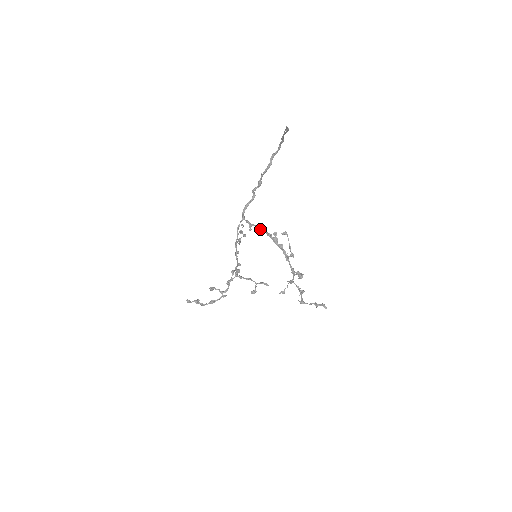
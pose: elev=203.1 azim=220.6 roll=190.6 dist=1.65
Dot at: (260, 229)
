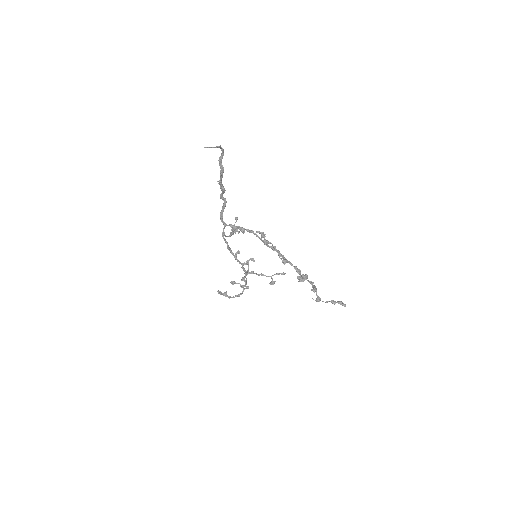
Dot at: (248, 230)
